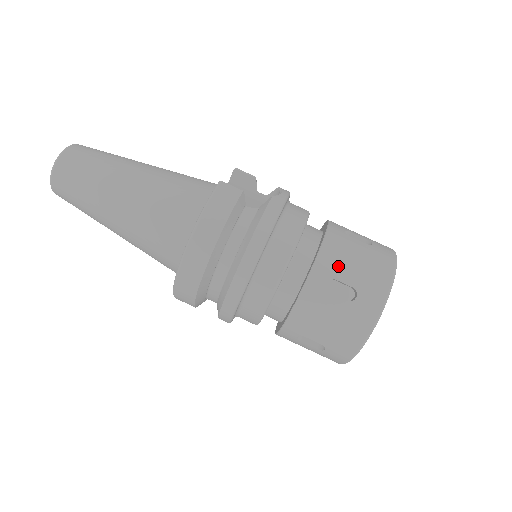
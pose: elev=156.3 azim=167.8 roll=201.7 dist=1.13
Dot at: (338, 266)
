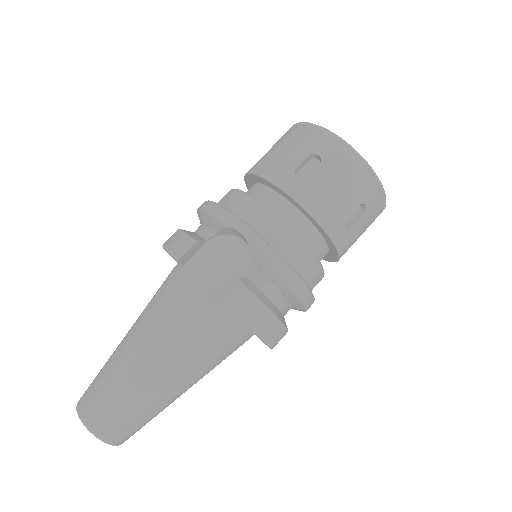
Dot at: (338, 211)
